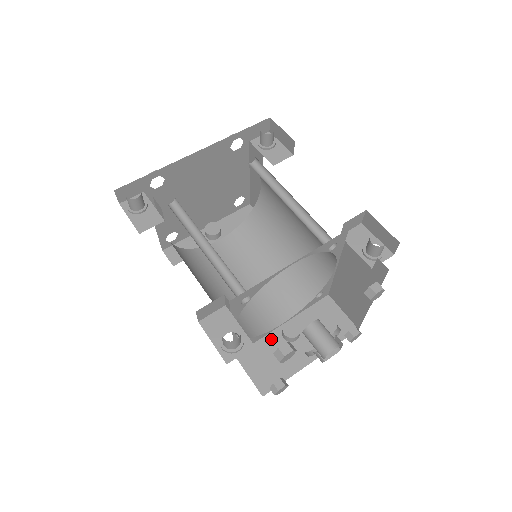
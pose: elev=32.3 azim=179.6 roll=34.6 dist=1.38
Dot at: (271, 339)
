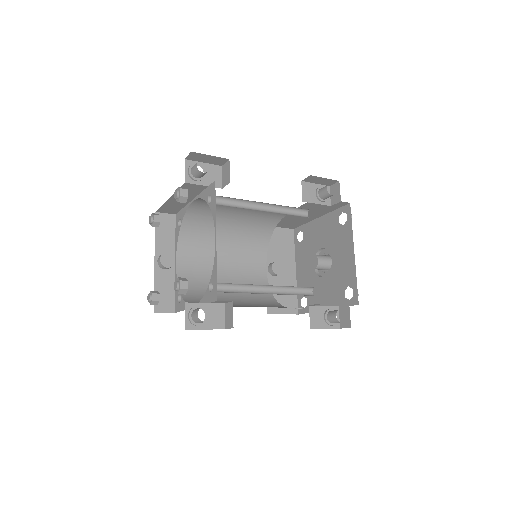
Dot at: (270, 284)
